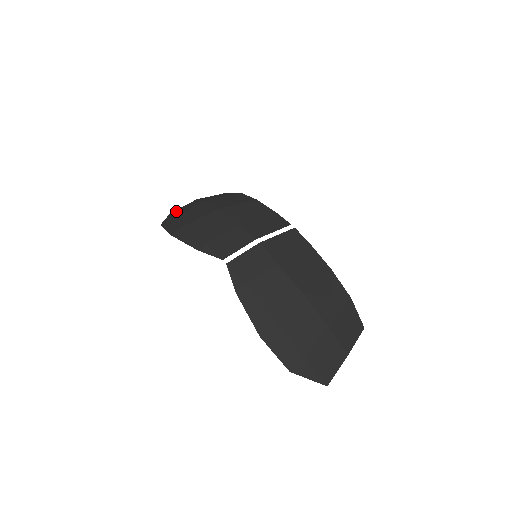
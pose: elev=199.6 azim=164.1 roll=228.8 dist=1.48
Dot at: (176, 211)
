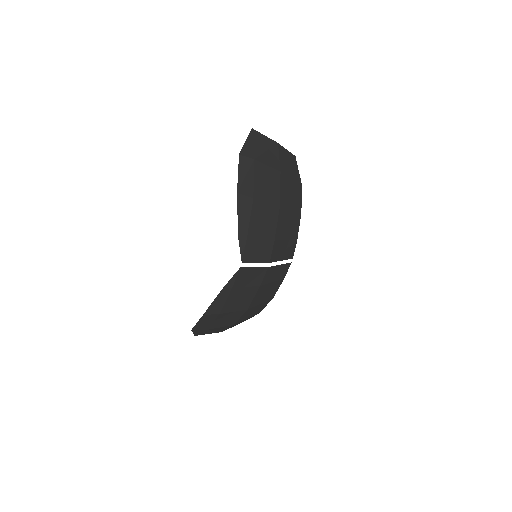
Dot at: (258, 143)
